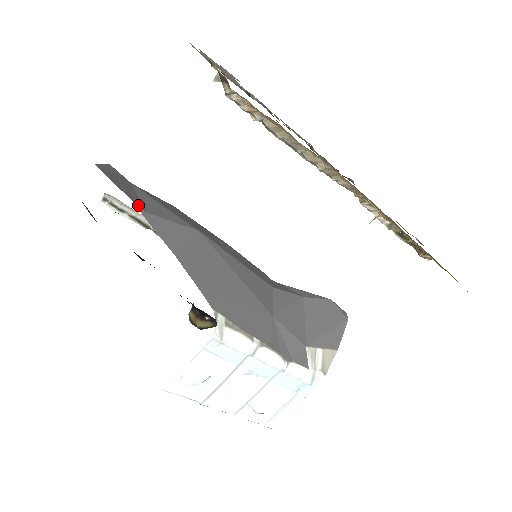
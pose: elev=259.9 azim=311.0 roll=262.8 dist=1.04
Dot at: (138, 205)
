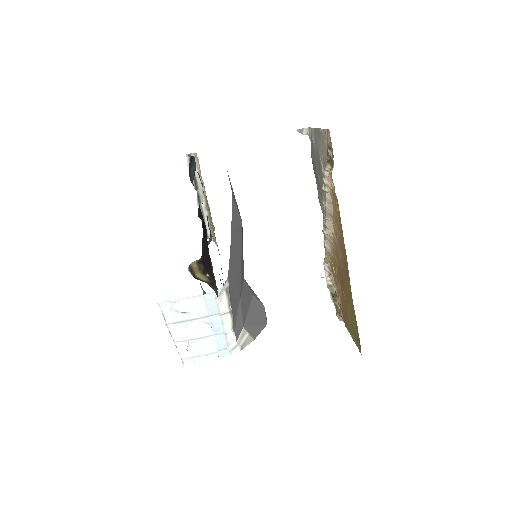
Dot at: occluded
